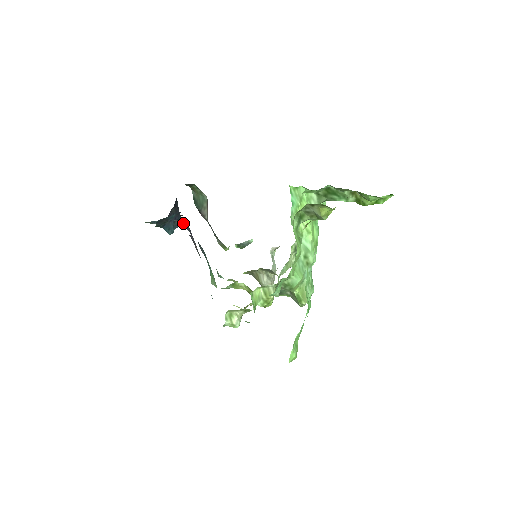
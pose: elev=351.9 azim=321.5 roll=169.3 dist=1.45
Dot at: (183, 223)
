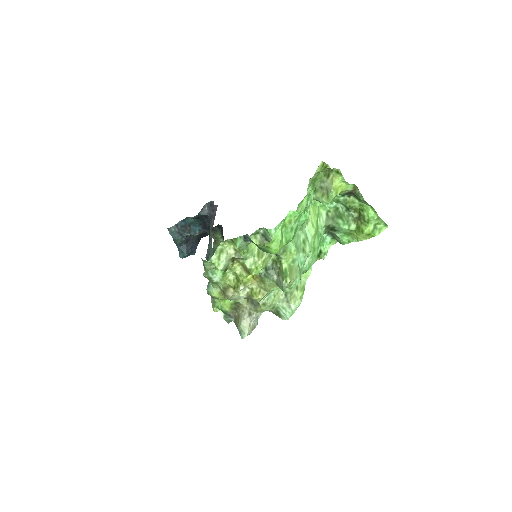
Dot at: (210, 210)
